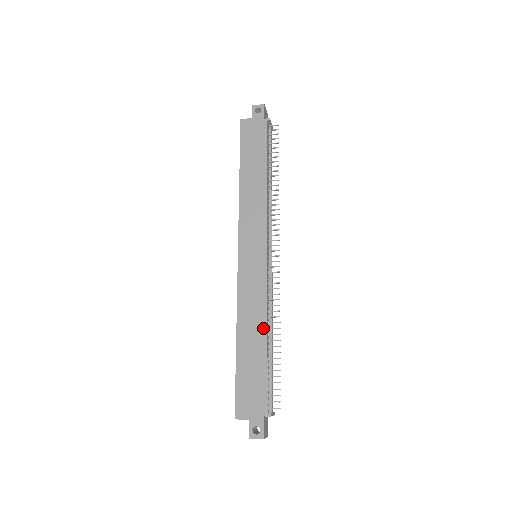
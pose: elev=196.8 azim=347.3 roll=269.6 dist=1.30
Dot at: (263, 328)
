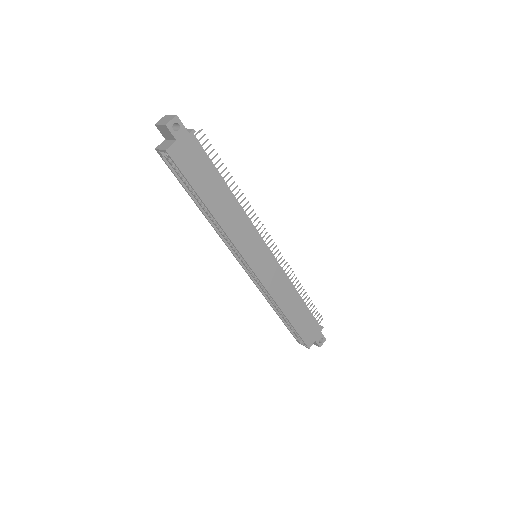
Dot at: (296, 294)
